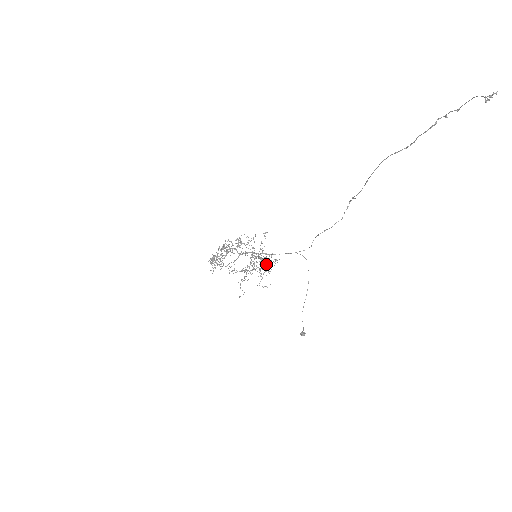
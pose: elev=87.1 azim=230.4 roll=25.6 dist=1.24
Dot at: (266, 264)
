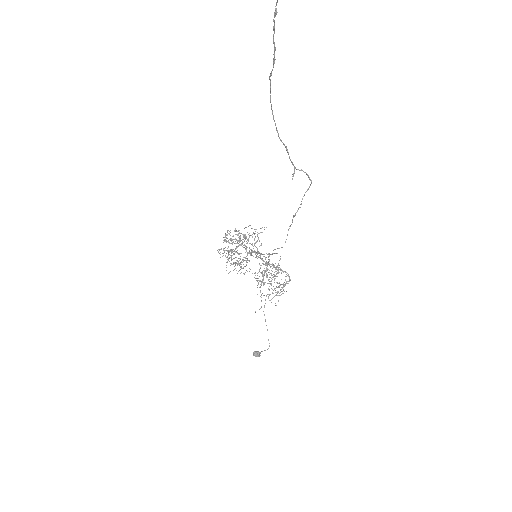
Dot at: (287, 281)
